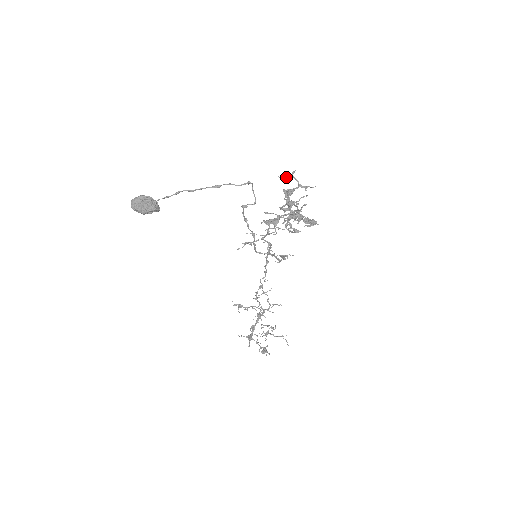
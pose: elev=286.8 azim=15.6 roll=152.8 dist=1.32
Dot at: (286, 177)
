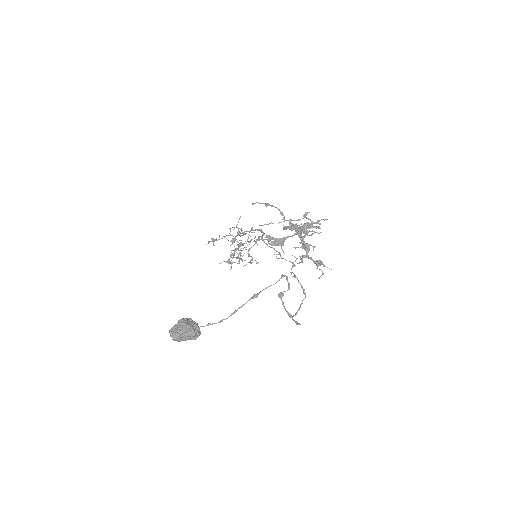
Dot at: (298, 220)
